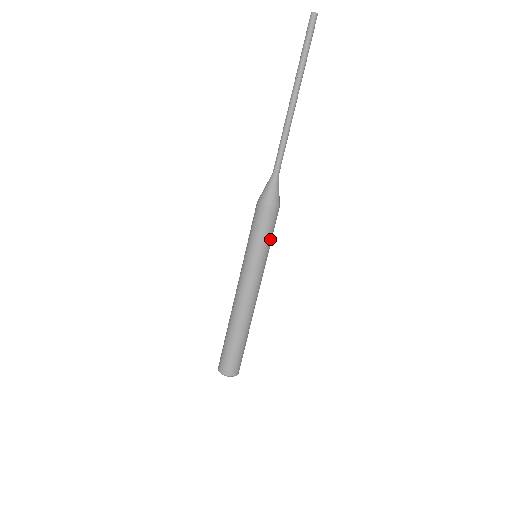
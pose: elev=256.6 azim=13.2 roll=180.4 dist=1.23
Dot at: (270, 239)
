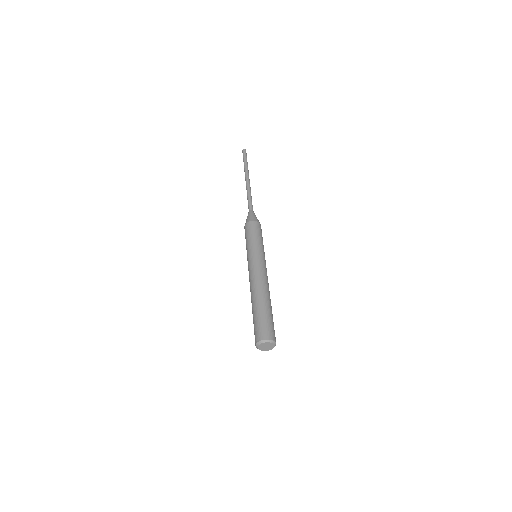
Dot at: occluded
